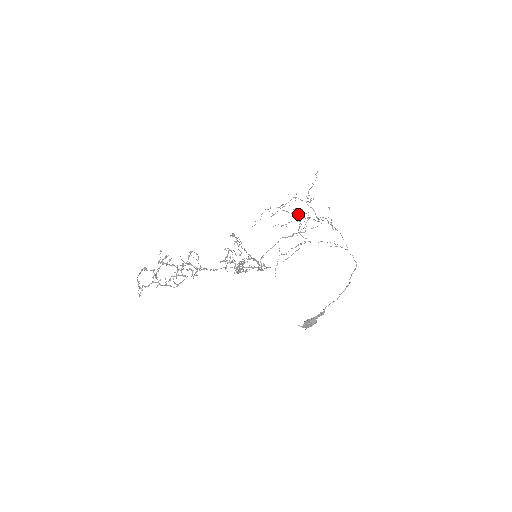
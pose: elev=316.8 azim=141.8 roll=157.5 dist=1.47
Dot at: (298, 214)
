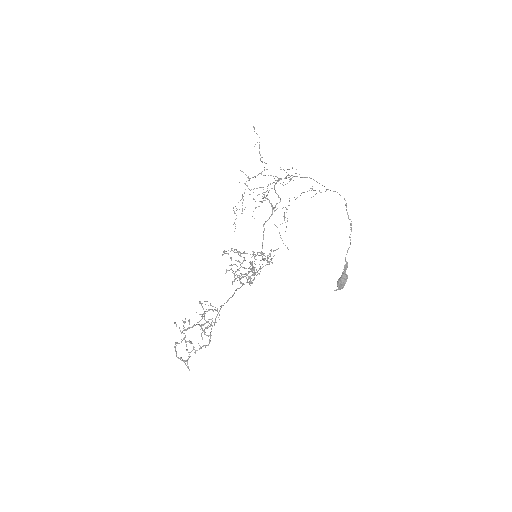
Dot at: occluded
